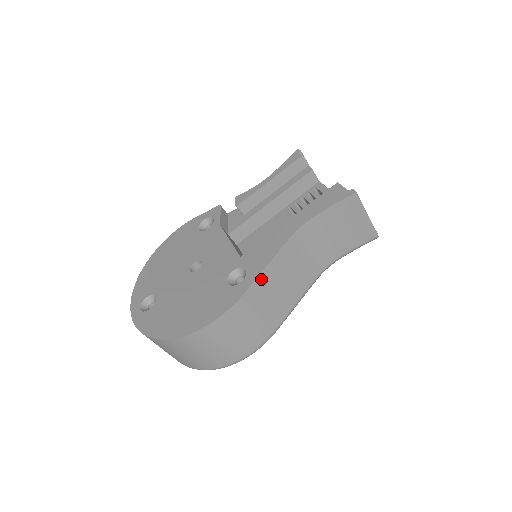
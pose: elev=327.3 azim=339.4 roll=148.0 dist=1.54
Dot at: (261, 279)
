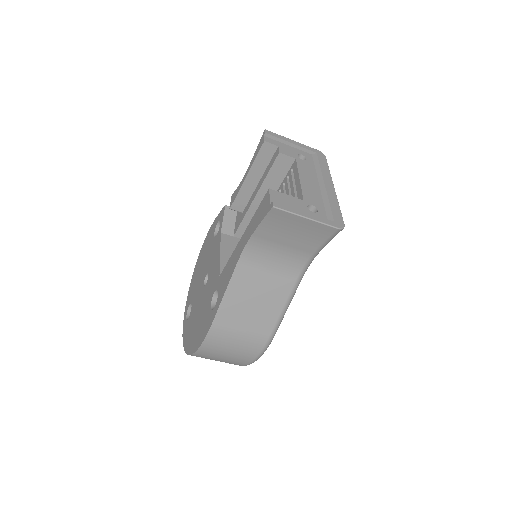
Dot at: (225, 305)
